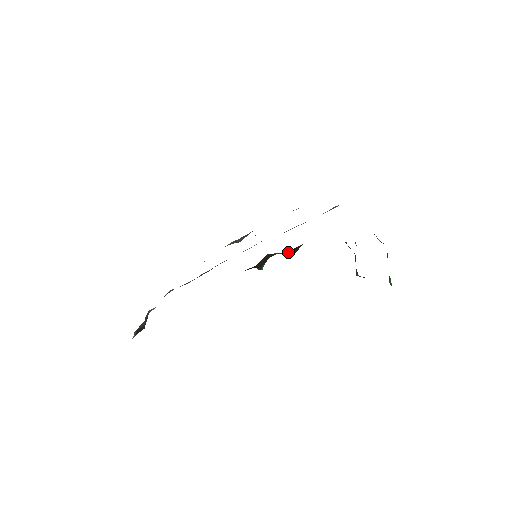
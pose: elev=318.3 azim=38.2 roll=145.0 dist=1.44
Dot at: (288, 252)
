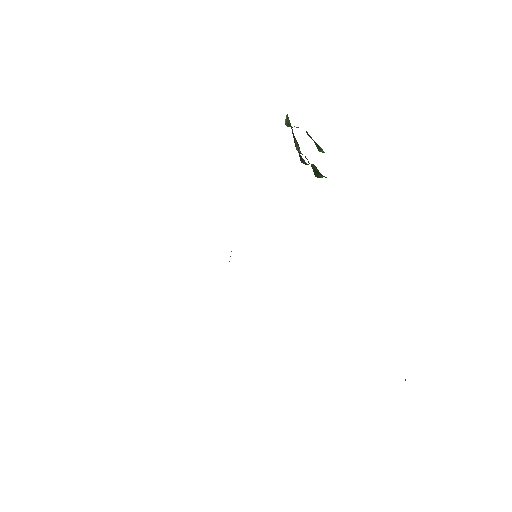
Dot at: occluded
